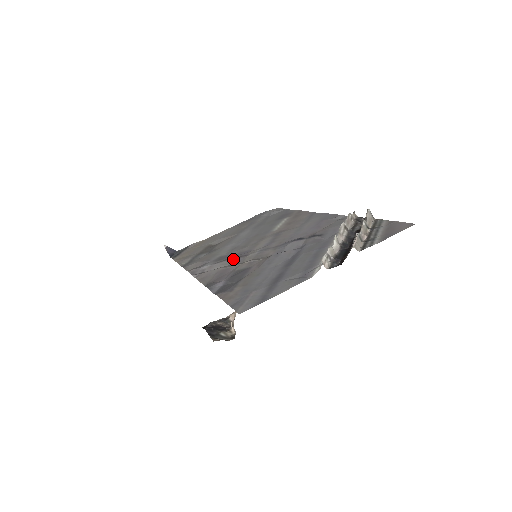
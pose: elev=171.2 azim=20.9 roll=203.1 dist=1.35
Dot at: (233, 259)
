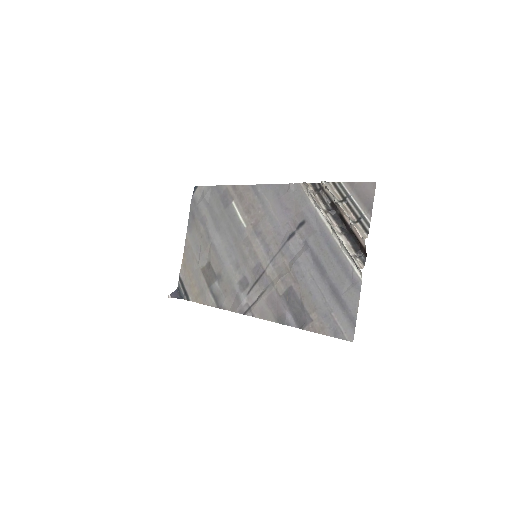
Dot at: (259, 282)
